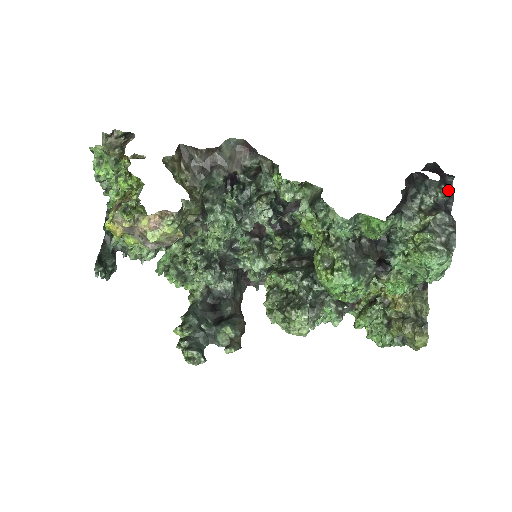
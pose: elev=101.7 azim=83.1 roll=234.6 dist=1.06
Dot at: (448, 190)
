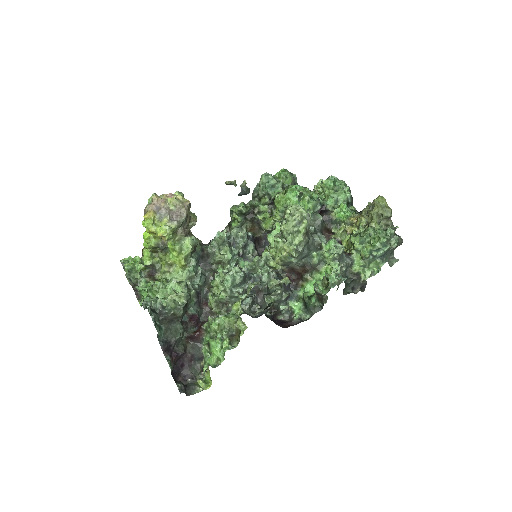
Dot at: occluded
